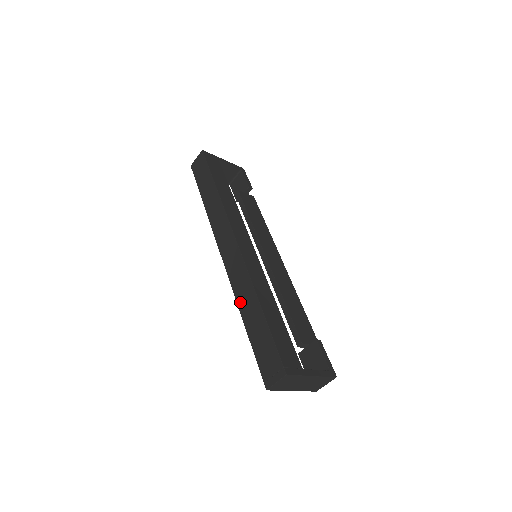
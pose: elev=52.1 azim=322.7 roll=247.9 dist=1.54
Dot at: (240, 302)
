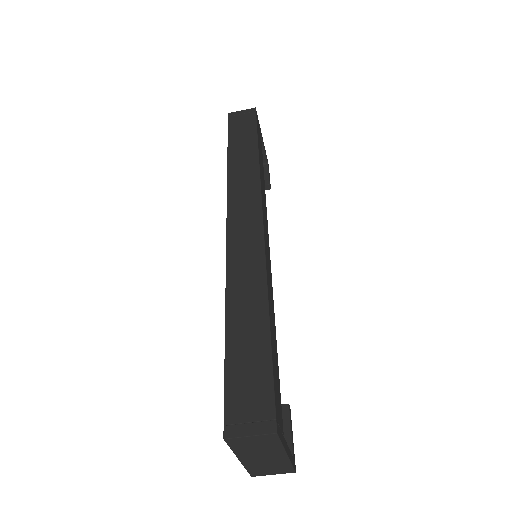
Dot at: (233, 292)
